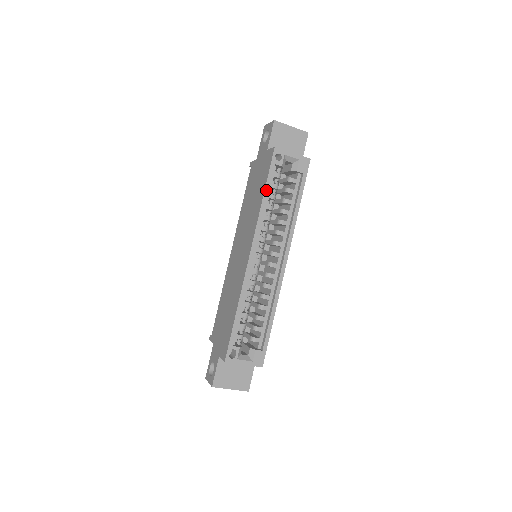
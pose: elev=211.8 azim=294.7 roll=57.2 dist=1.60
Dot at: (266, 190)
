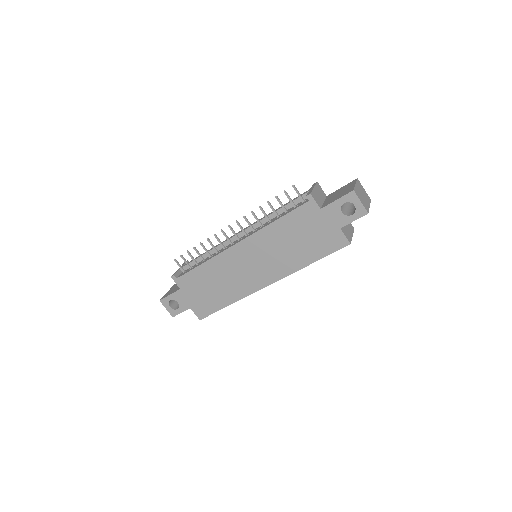
Dot at: (315, 261)
